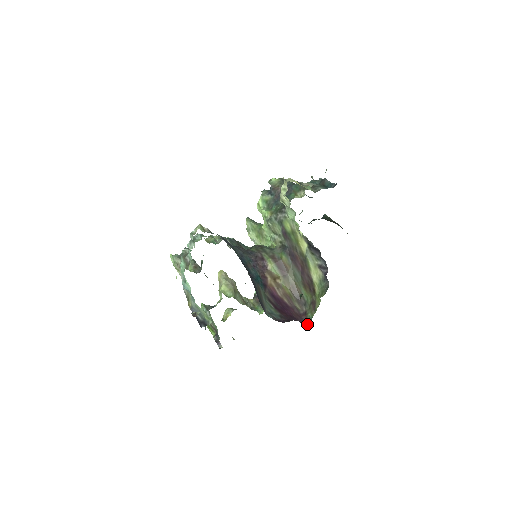
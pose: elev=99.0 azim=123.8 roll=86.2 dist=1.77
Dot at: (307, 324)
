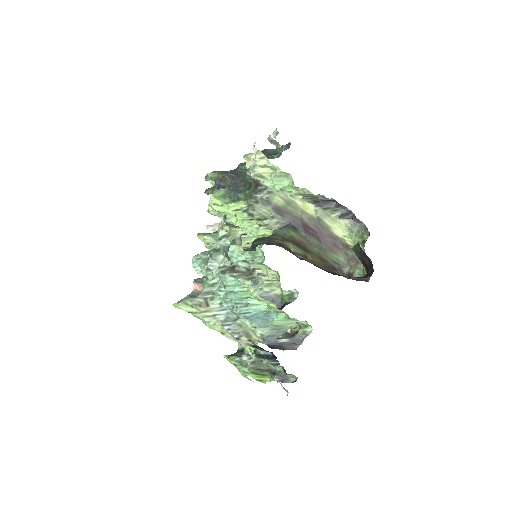
Dot at: (364, 280)
